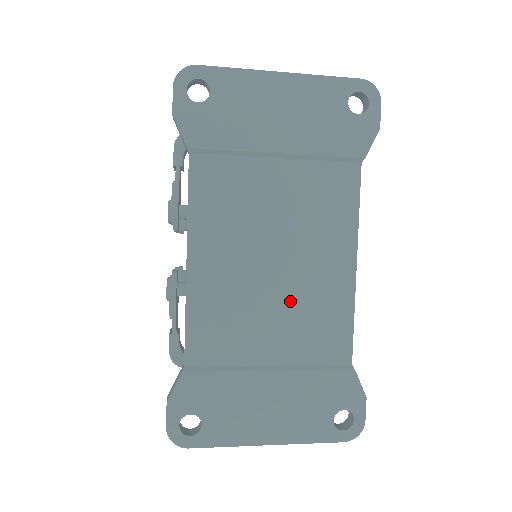
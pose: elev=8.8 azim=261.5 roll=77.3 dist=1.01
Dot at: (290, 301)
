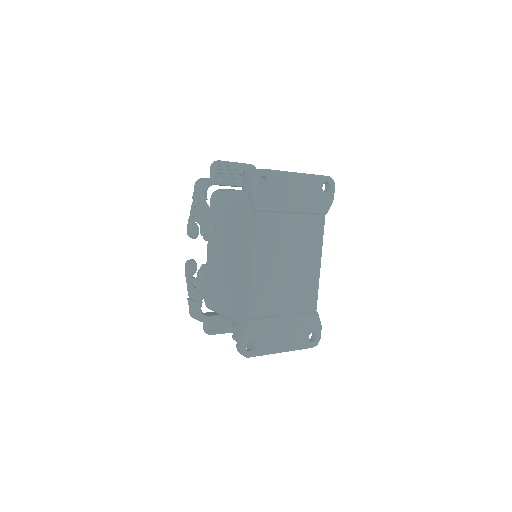
Dot at: (294, 282)
